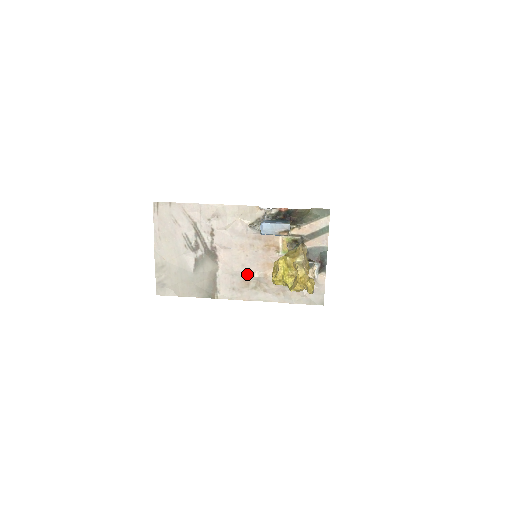
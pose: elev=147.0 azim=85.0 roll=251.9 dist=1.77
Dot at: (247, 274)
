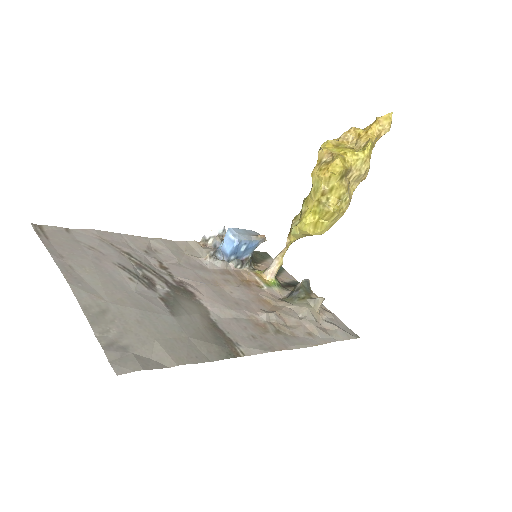
Dot at: (252, 313)
